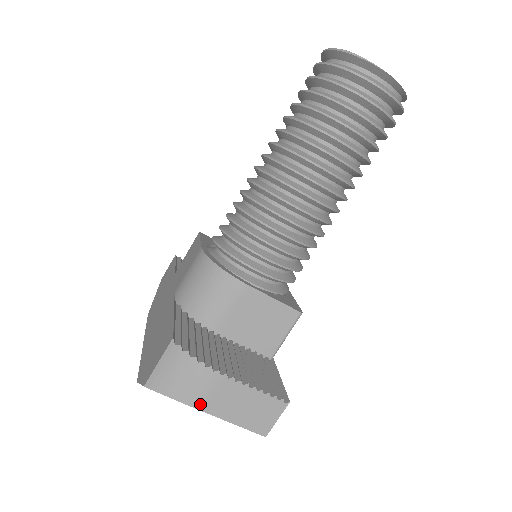
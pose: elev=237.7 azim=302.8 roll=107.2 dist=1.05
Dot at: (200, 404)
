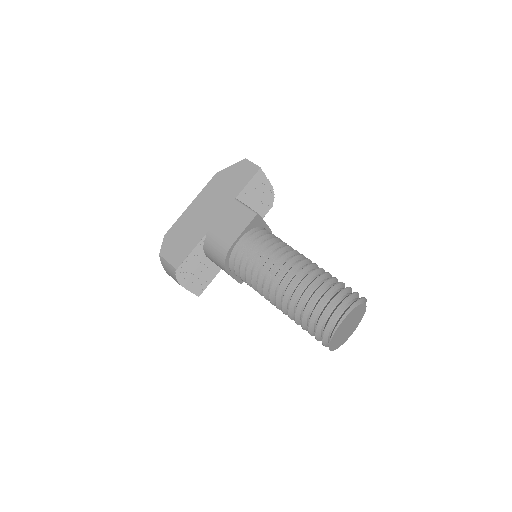
Dot at: occluded
